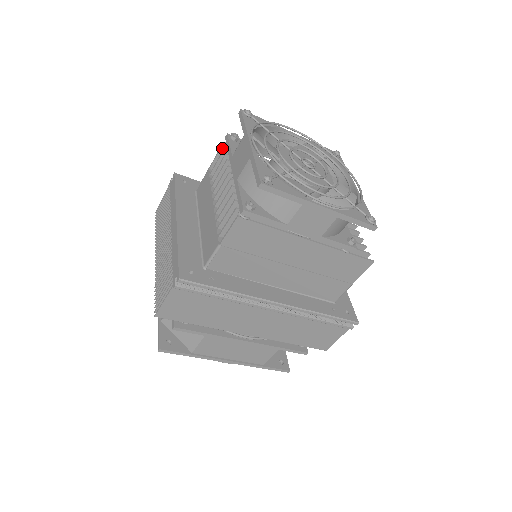
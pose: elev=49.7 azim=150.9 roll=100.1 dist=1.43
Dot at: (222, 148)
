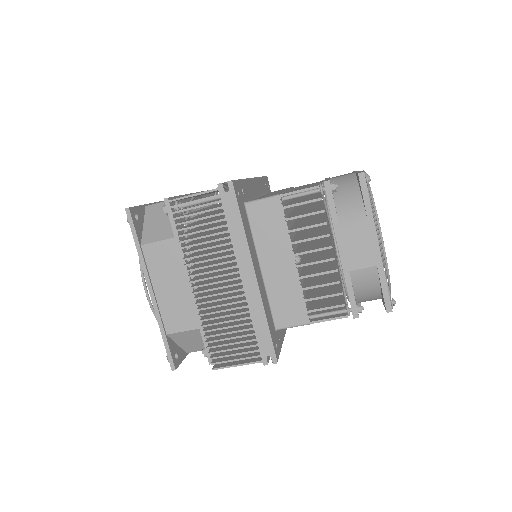
Dot at: occluded
